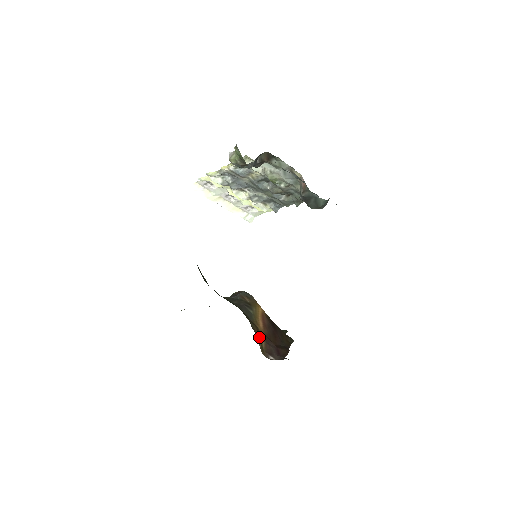
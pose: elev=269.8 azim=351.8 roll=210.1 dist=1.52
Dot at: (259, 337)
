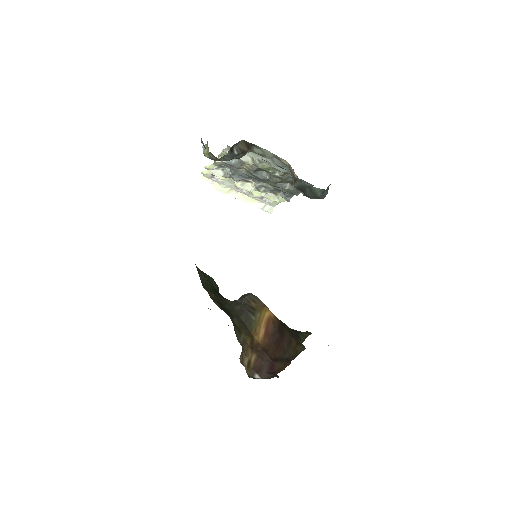
Dot at: (249, 351)
